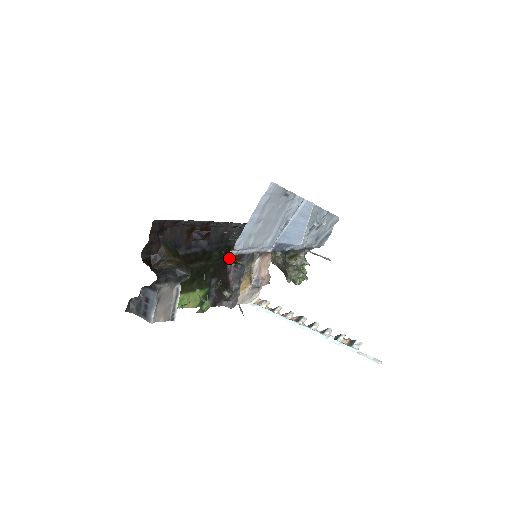
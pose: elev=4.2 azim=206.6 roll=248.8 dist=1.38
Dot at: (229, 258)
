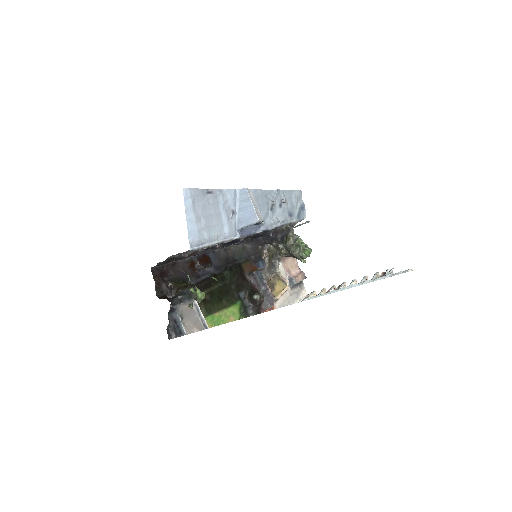
Dot at: (245, 272)
